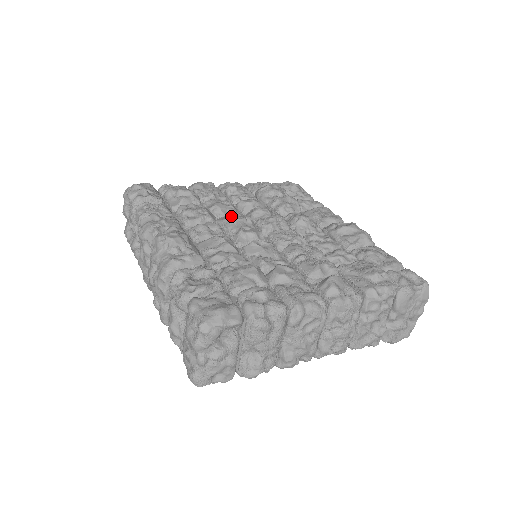
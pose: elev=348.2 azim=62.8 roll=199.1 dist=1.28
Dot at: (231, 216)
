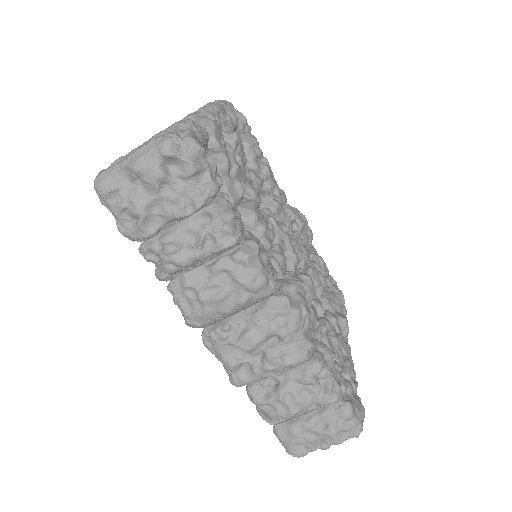
Dot at: occluded
